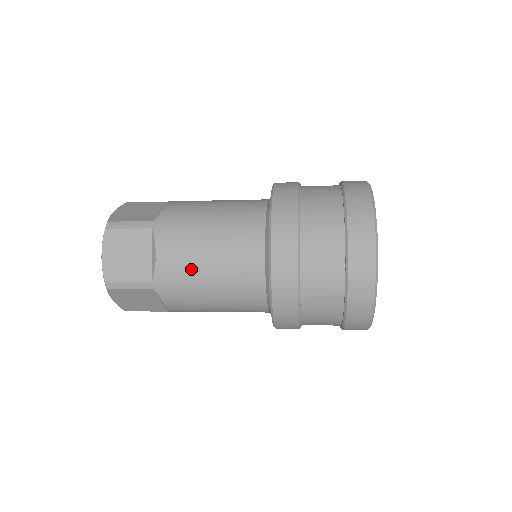
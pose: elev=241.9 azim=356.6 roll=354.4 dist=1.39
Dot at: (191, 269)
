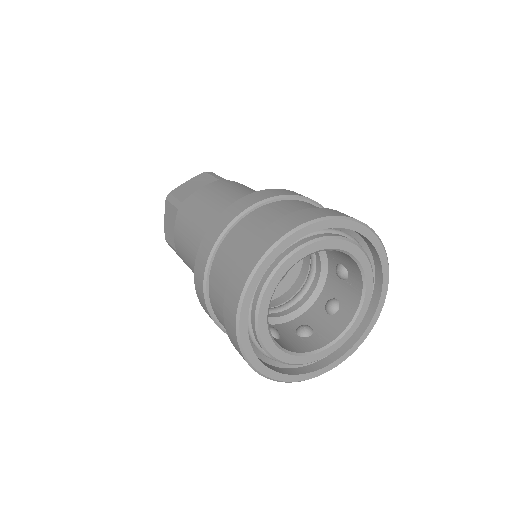
Dot at: (202, 203)
